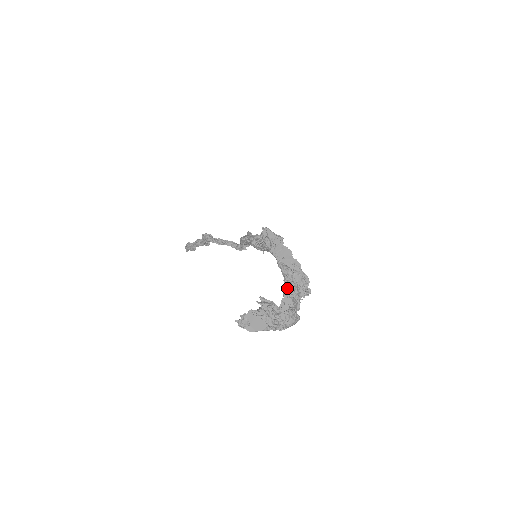
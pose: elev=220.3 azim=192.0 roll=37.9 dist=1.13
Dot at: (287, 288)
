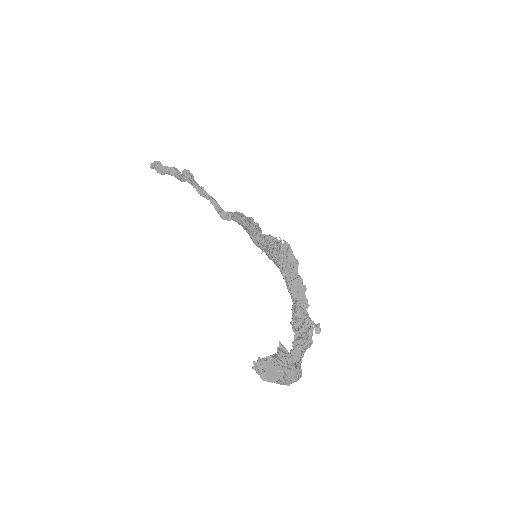
Dot at: (301, 338)
